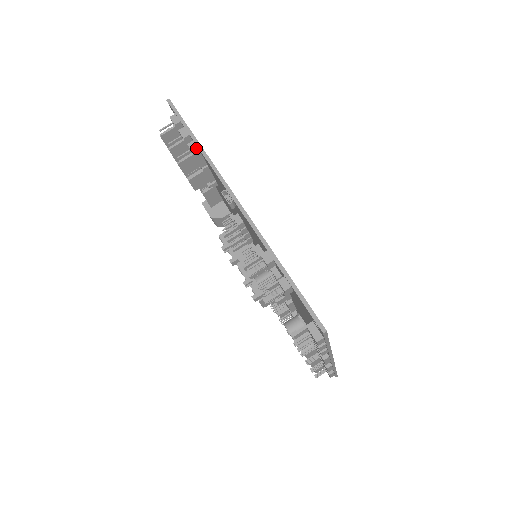
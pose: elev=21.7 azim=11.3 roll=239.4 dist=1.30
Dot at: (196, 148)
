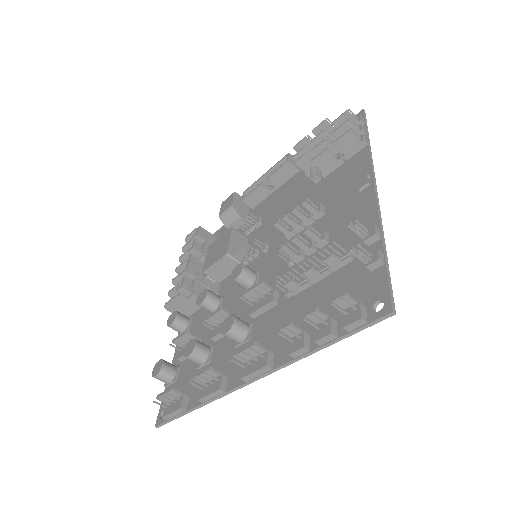
Dot at: (367, 142)
